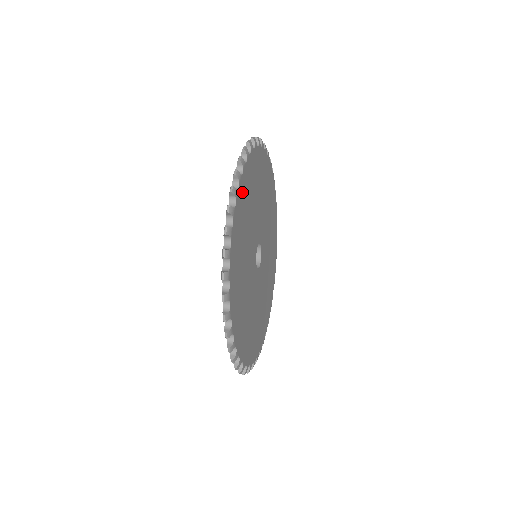
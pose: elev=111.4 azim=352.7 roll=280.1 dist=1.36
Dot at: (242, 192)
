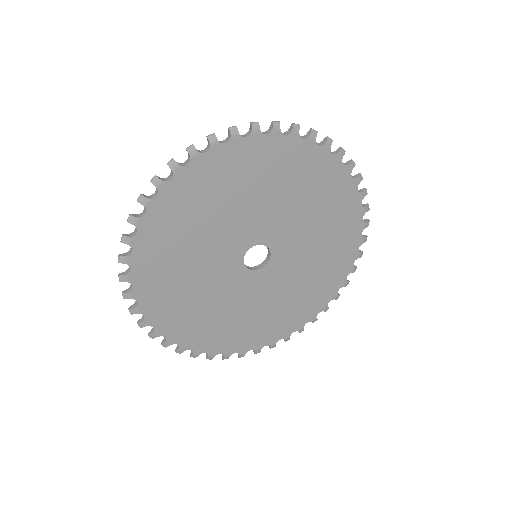
Dot at: (270, 148)
